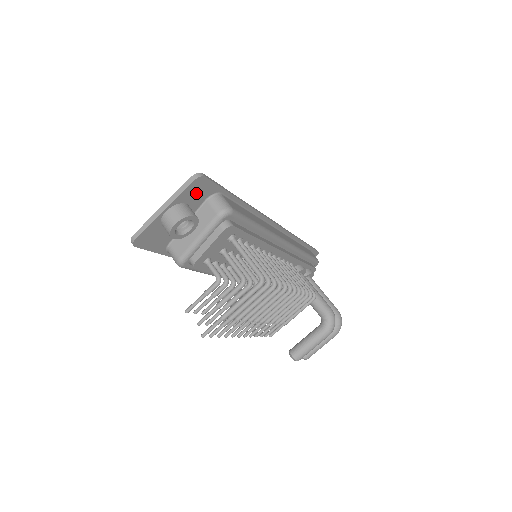
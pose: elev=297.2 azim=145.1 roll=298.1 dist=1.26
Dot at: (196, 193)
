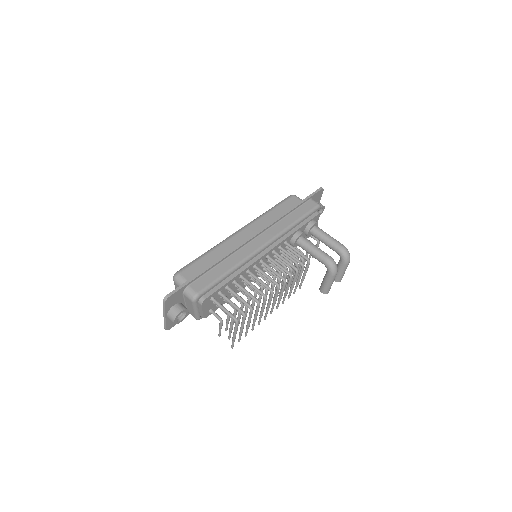
Dot at: (173, 300)
